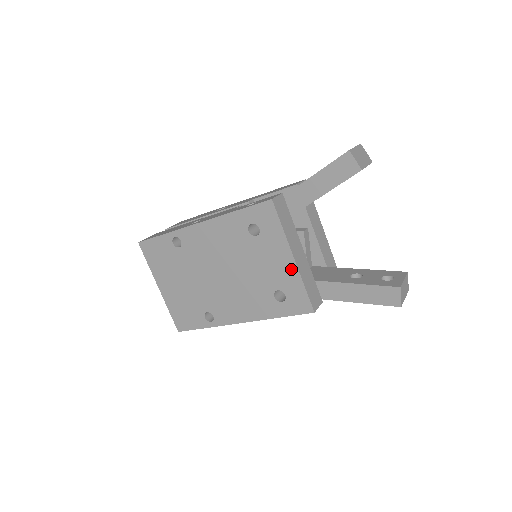
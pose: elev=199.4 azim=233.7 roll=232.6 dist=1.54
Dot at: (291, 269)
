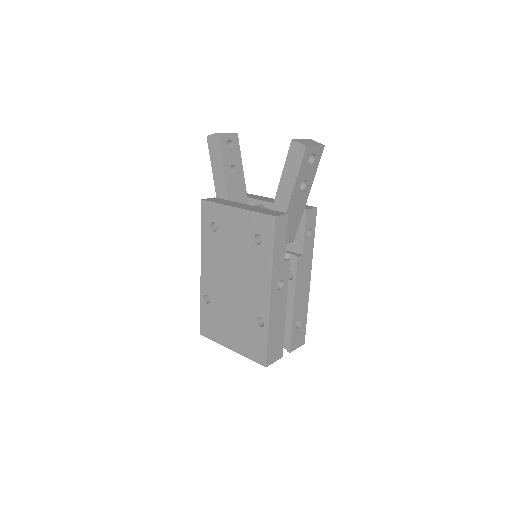
Dot at: (242, 215)
